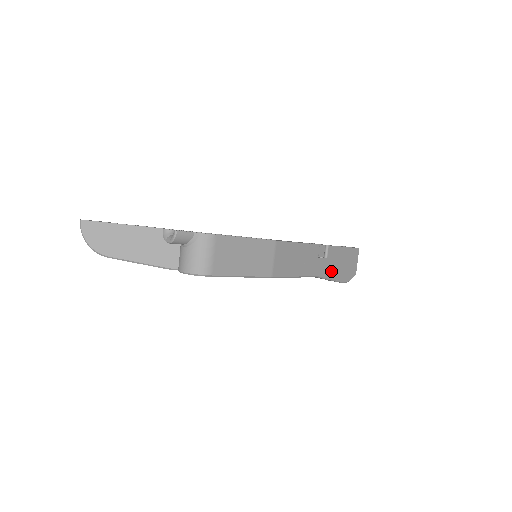
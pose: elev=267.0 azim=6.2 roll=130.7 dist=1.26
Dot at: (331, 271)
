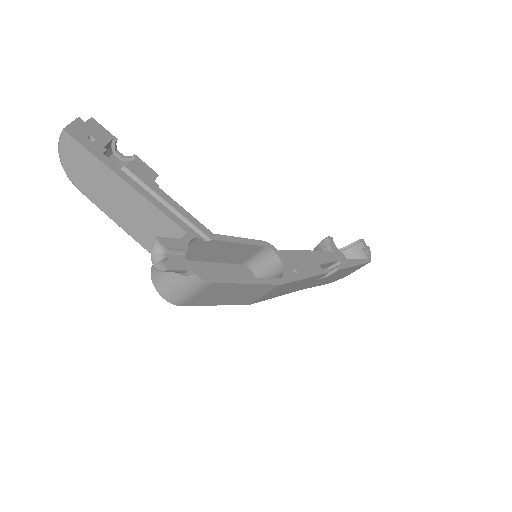
Dot at: (322, 282)
